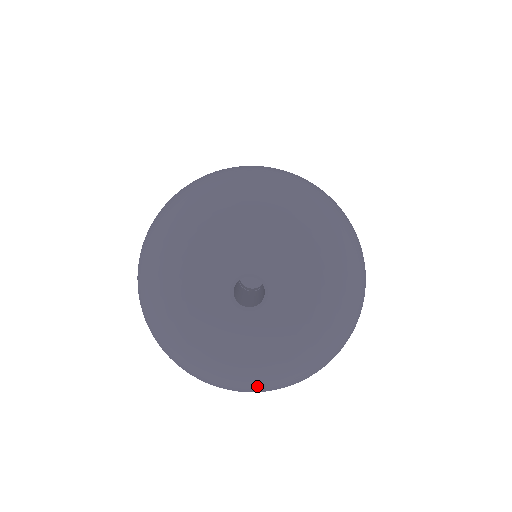
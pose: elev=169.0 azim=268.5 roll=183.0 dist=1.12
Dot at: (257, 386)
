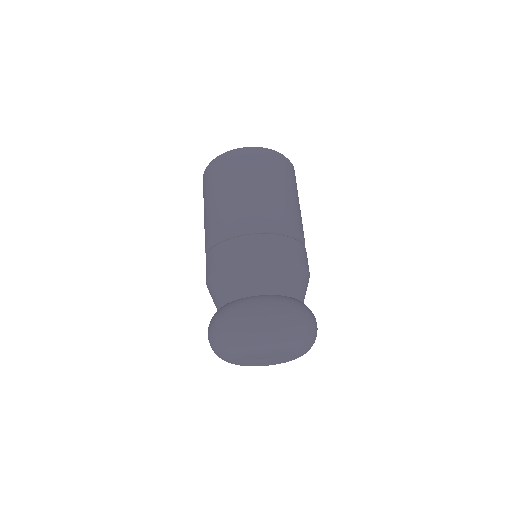
Dot at: occluded
